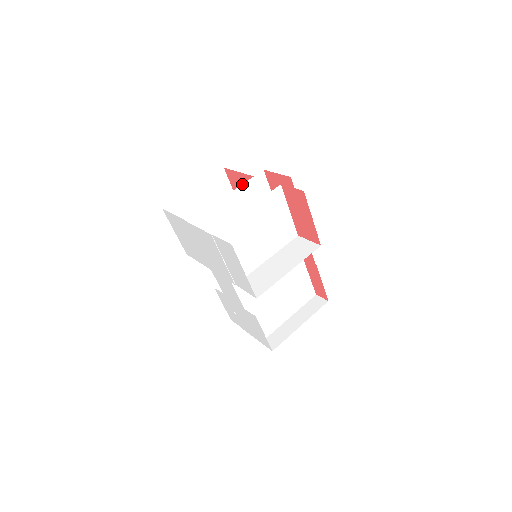
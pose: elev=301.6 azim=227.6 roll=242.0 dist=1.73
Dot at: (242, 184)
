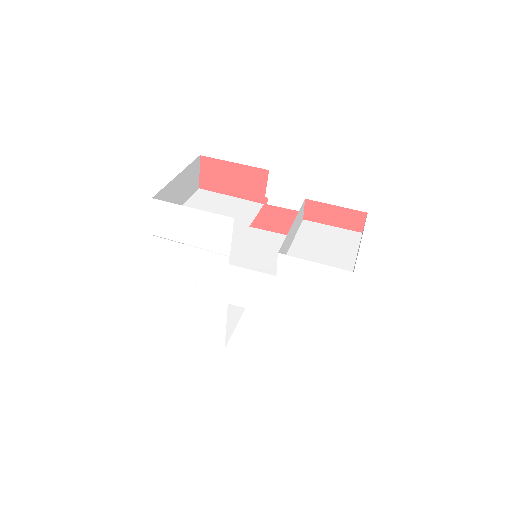
Dot at: occluded
